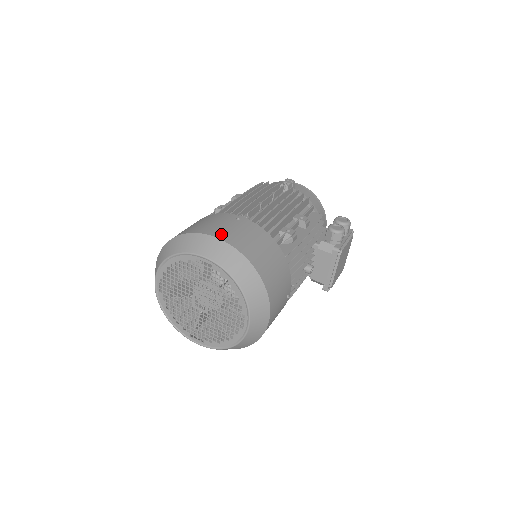
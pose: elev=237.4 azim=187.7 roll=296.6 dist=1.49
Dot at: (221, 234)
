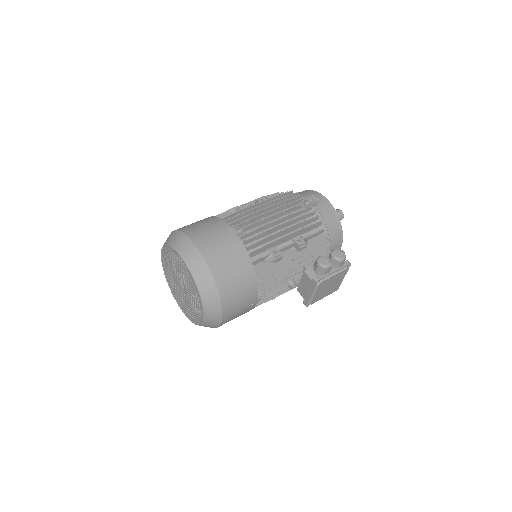
Dot at: (203, 244)
